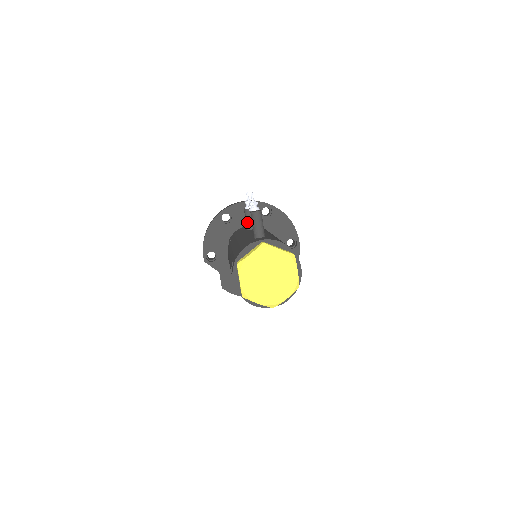
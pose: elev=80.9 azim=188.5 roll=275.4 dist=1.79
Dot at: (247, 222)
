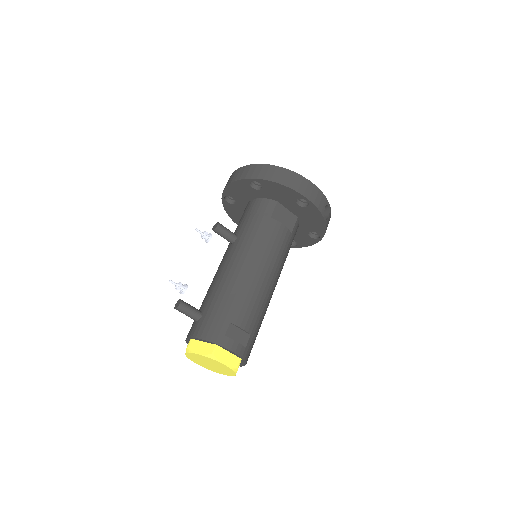
Dot at: (224, 238)
